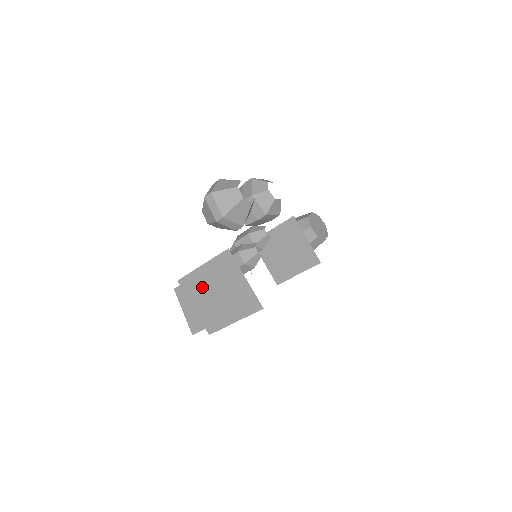
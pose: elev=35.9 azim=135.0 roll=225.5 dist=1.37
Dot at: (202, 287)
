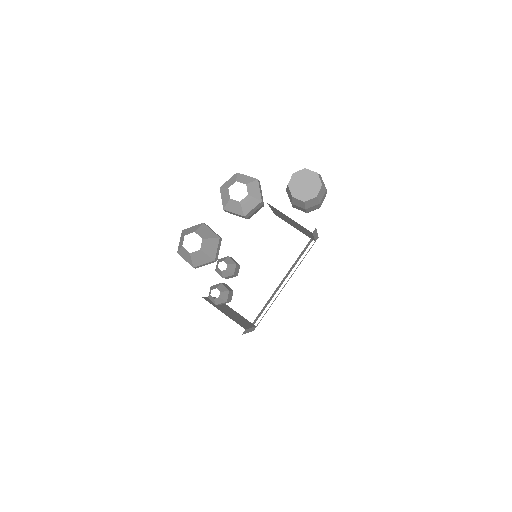
Dot at: occluded
